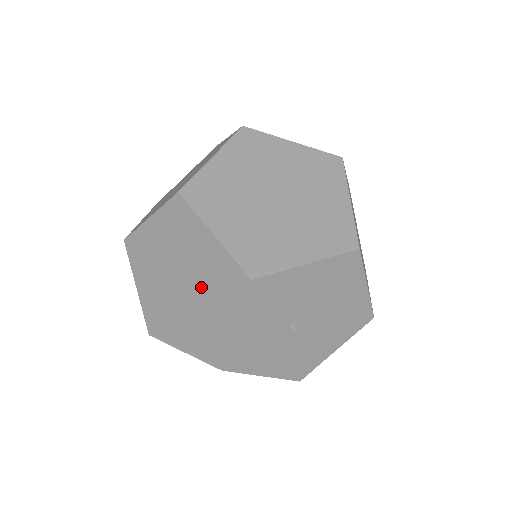
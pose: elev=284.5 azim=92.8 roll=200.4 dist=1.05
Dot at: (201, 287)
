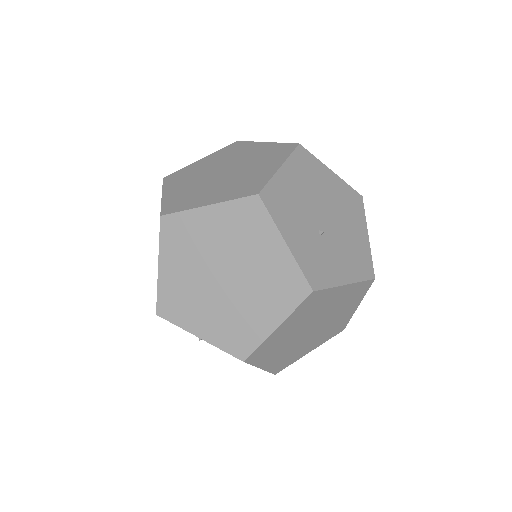
Dot at: occluded
